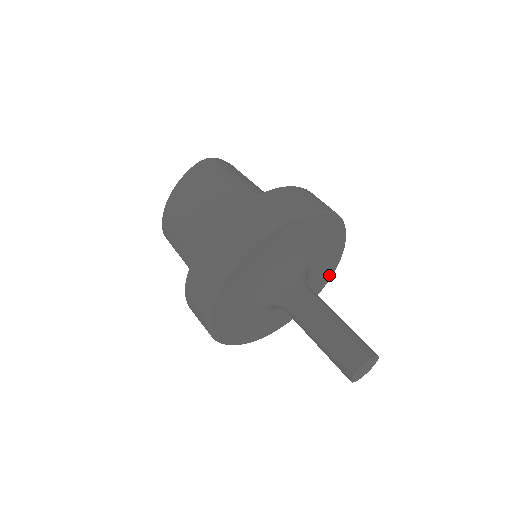
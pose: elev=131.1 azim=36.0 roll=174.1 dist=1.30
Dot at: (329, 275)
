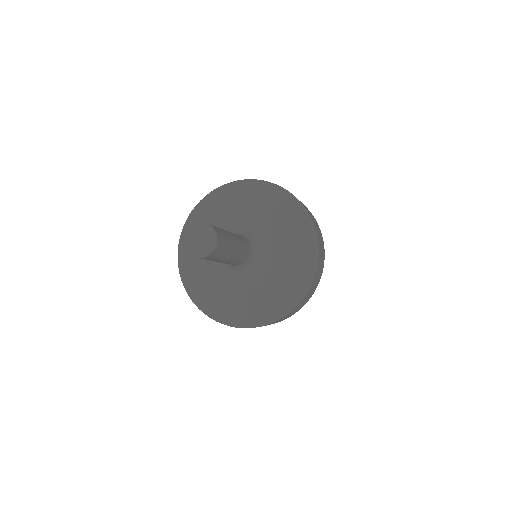
Dot at: (286, 305)
